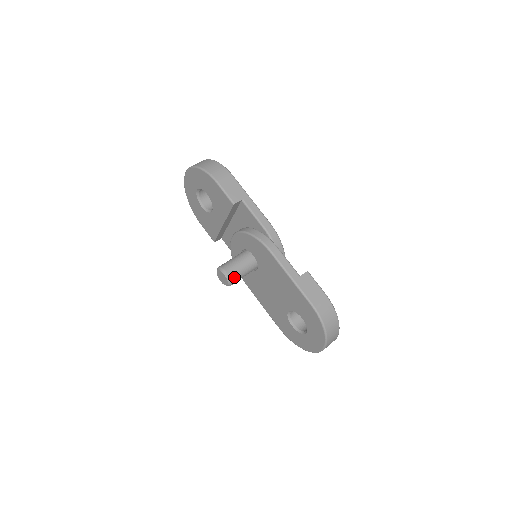
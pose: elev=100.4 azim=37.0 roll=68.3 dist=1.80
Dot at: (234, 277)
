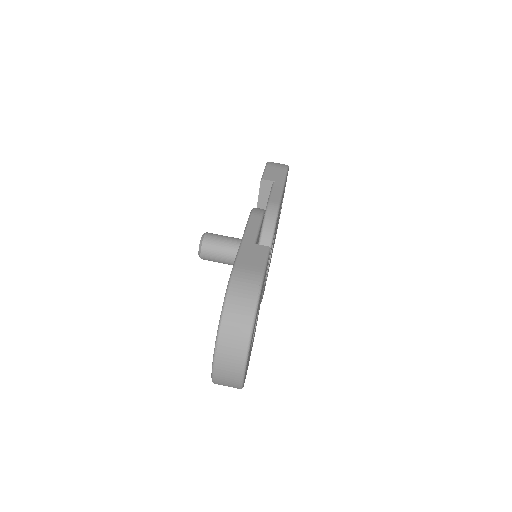
Dot at: (209, 244)
